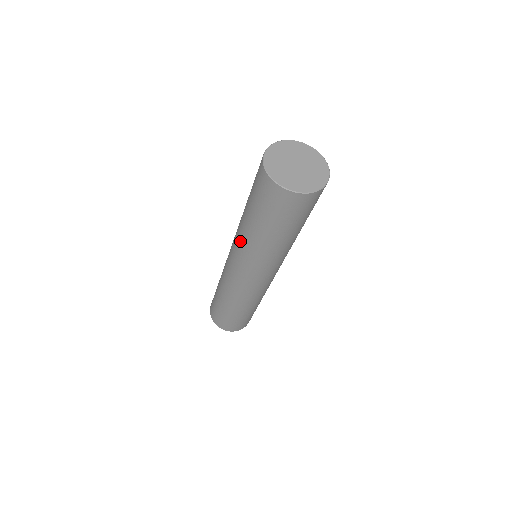
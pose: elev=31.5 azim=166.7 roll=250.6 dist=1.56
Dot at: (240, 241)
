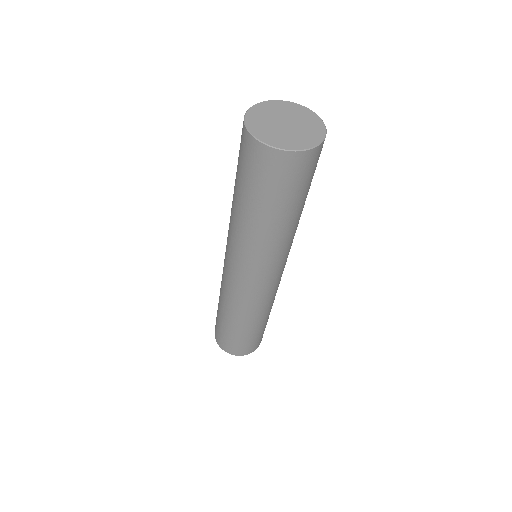
Dot at: (236, 238)
